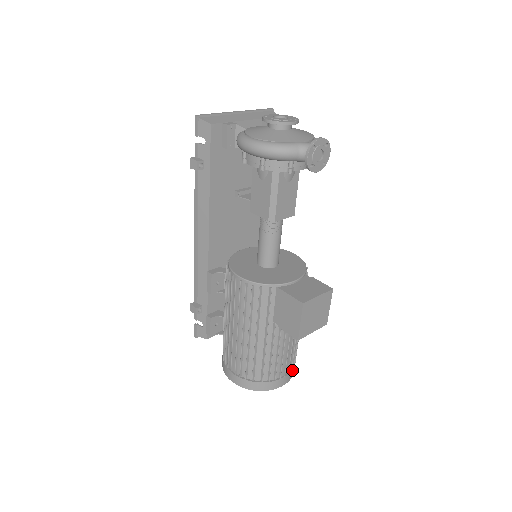
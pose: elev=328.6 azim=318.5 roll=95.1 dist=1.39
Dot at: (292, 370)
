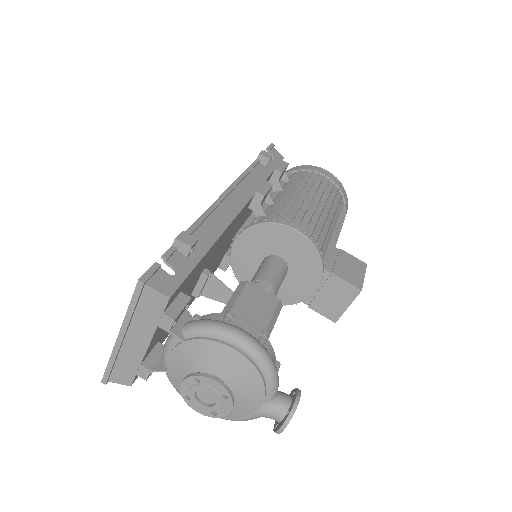
Dot at: (345, 216)
